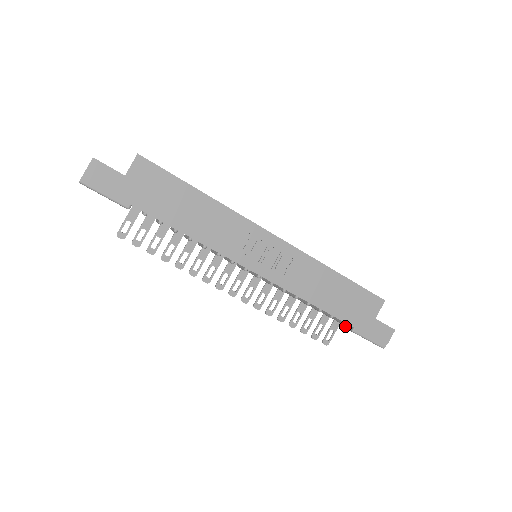
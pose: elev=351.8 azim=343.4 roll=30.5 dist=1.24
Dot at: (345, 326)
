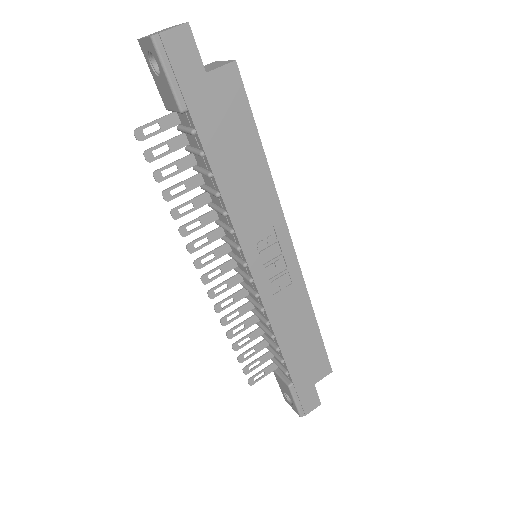
Dot at: (281, 376)
